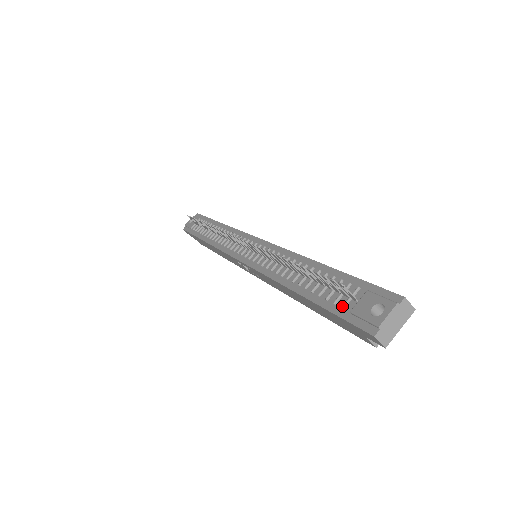
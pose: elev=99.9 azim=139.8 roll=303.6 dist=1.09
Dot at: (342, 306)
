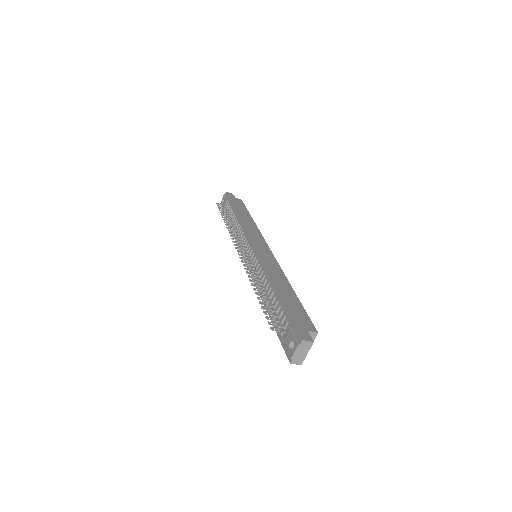
Dot at: (280, 335)
